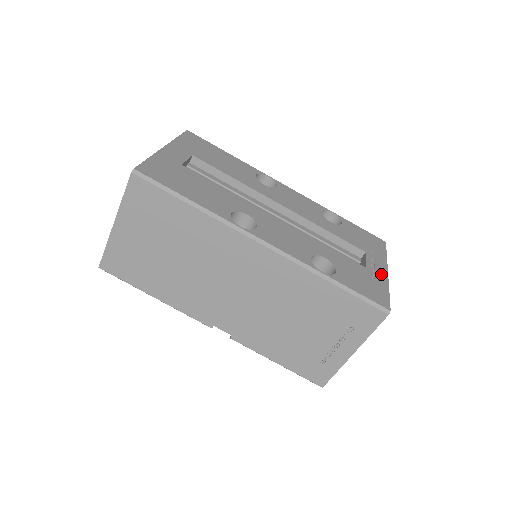
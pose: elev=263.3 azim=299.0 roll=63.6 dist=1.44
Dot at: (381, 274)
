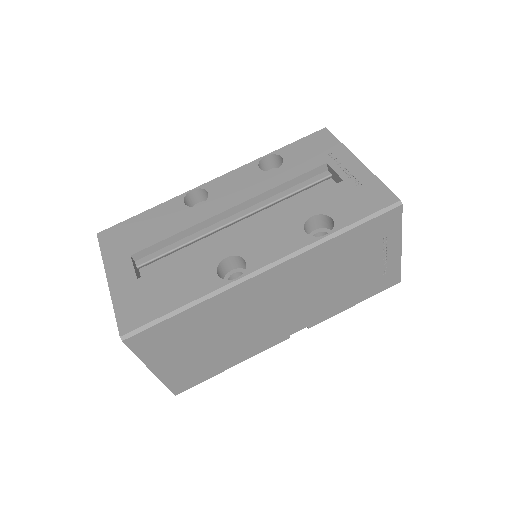
Dot at: (358, 170)
